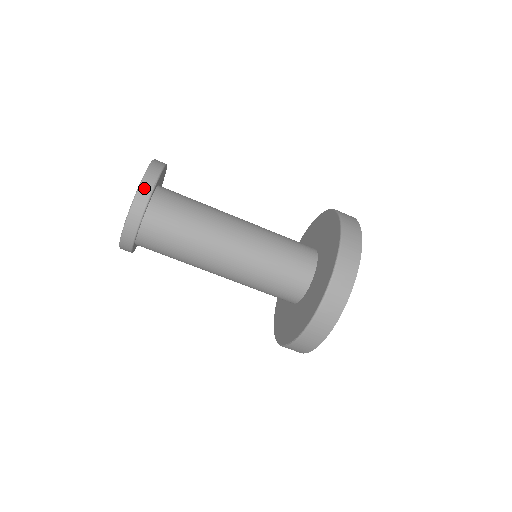
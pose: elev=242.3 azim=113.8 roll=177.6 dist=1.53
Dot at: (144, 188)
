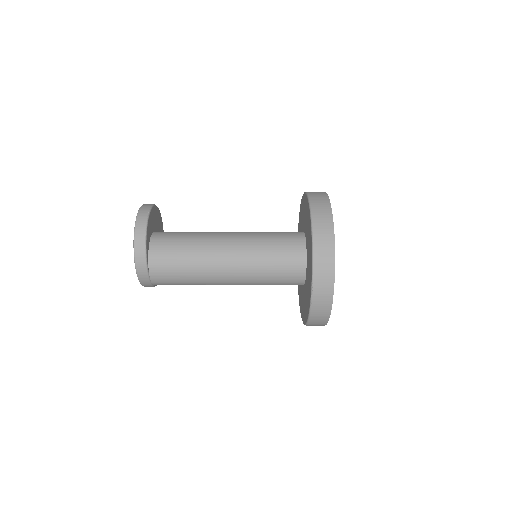
Dot at: (138, 259)
